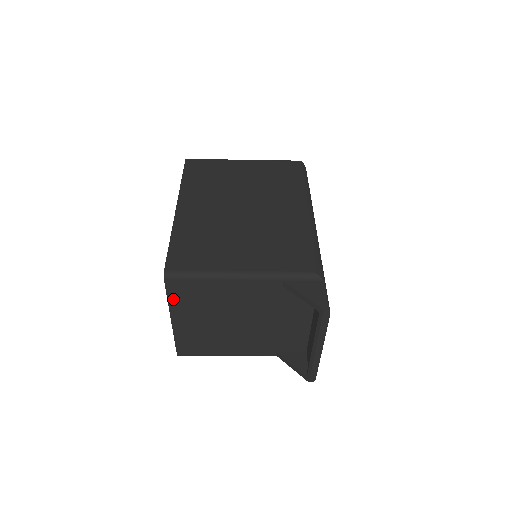
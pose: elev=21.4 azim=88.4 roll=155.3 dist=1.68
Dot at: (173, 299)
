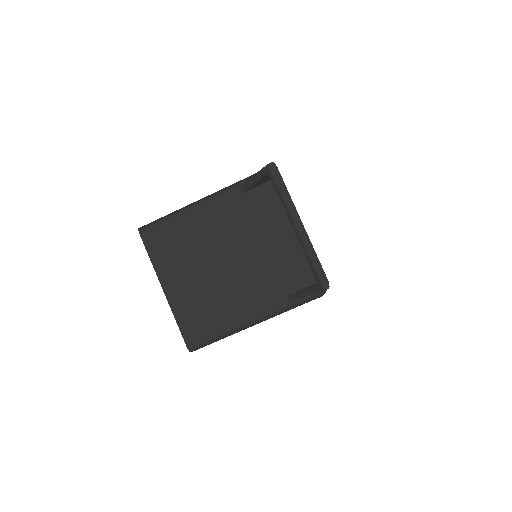
Dot at: (155, 256)
